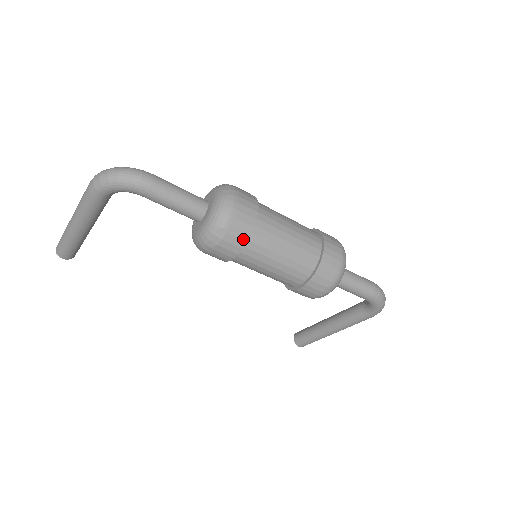
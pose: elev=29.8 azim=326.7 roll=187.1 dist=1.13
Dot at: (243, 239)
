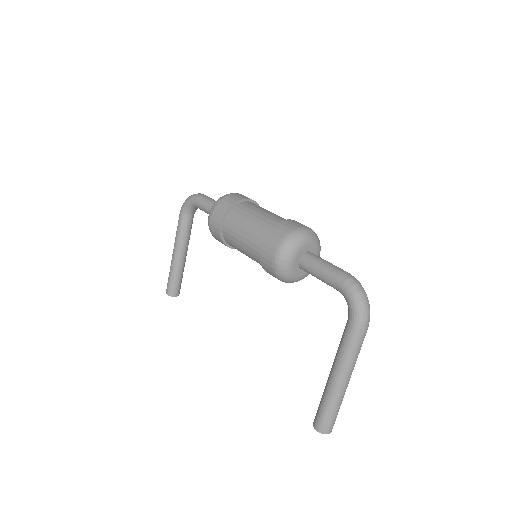
Dot at: (227, 207)
